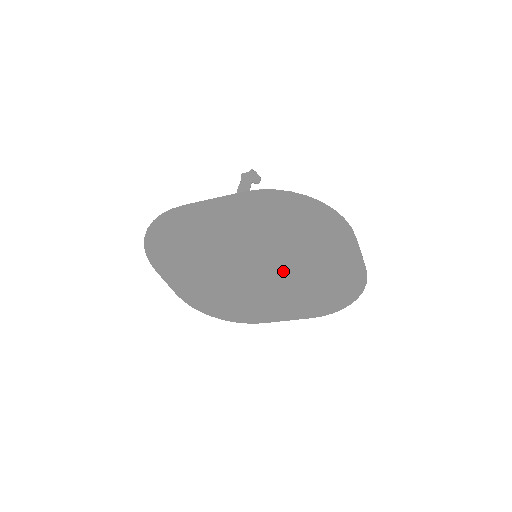
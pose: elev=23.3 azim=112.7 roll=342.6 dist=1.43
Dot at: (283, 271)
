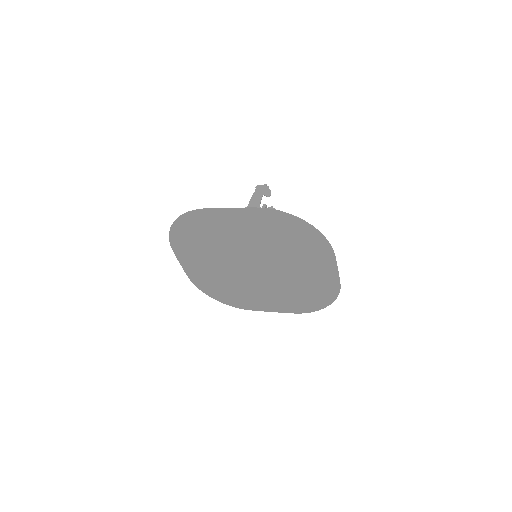
Dot at: (275, 272)
